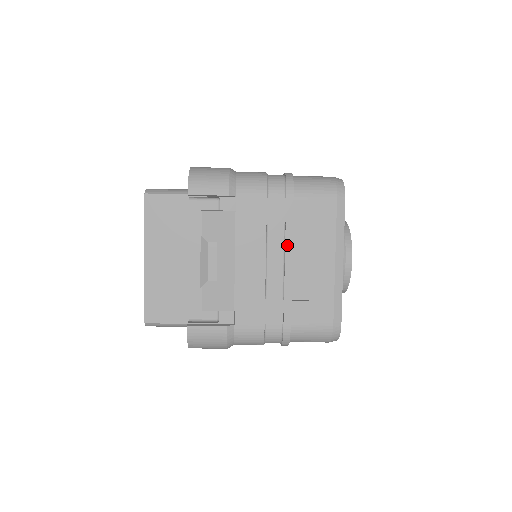
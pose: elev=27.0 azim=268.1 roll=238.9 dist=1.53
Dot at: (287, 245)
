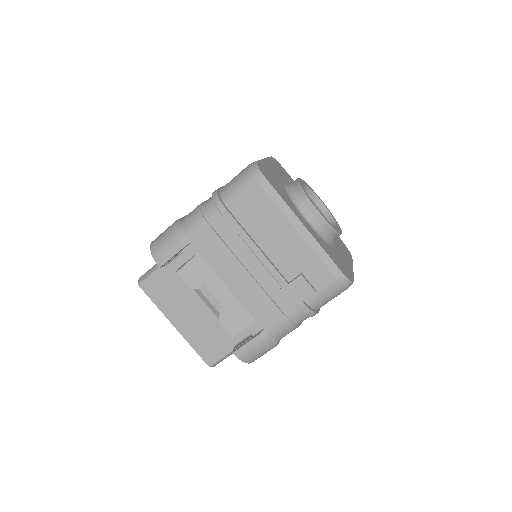
Dot at: (252, 248)
